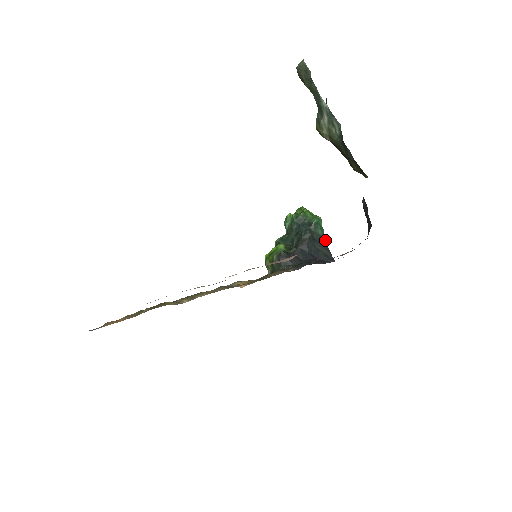
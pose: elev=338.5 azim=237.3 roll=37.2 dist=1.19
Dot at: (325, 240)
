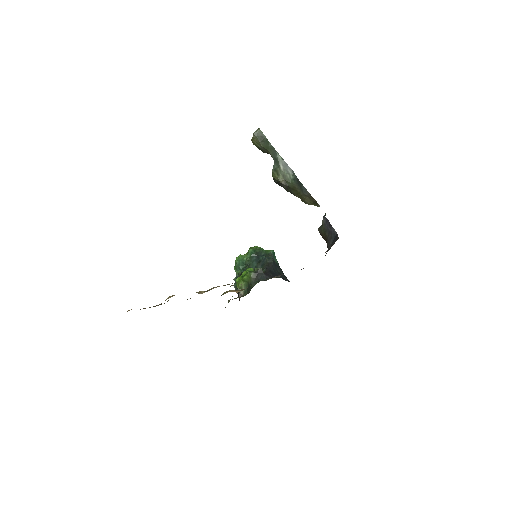
Dot at: (280, 268)
